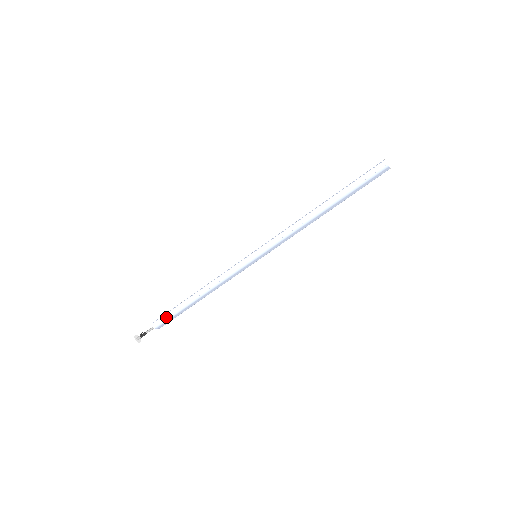
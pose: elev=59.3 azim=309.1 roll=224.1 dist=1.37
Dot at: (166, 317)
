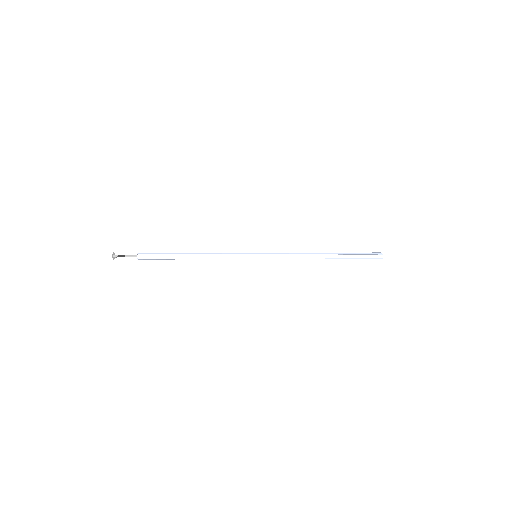
Dot at: (154, 257)
